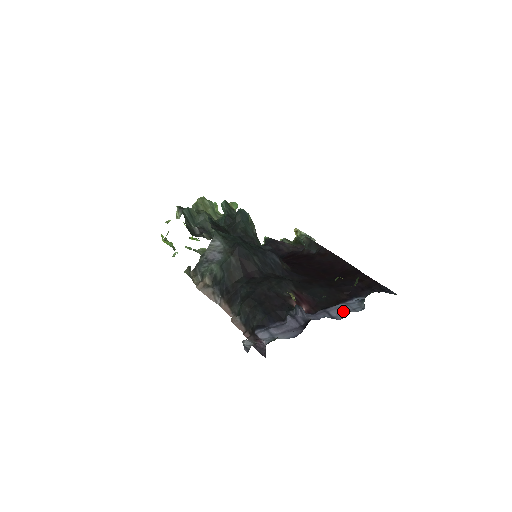
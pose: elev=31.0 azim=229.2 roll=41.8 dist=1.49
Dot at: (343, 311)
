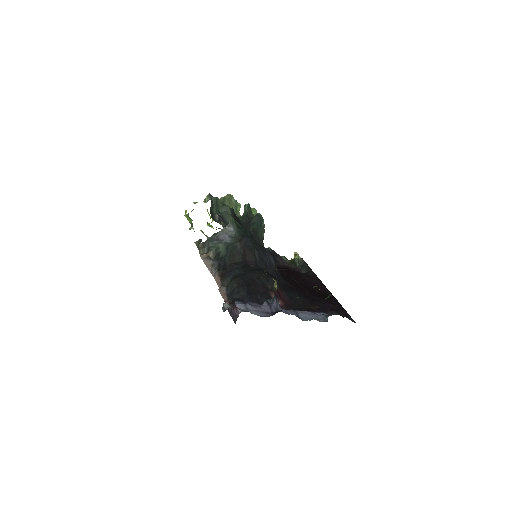
Dot at: (309, 317)
